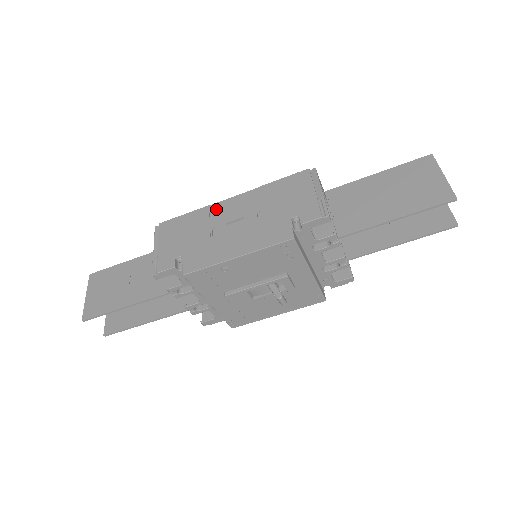
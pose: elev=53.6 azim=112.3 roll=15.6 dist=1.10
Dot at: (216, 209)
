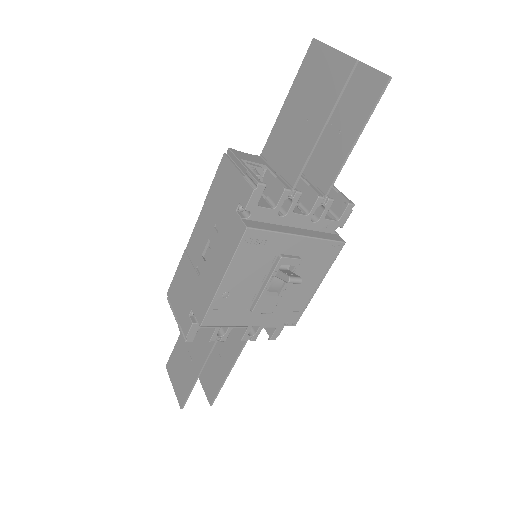
Dot at: (190, 249)
